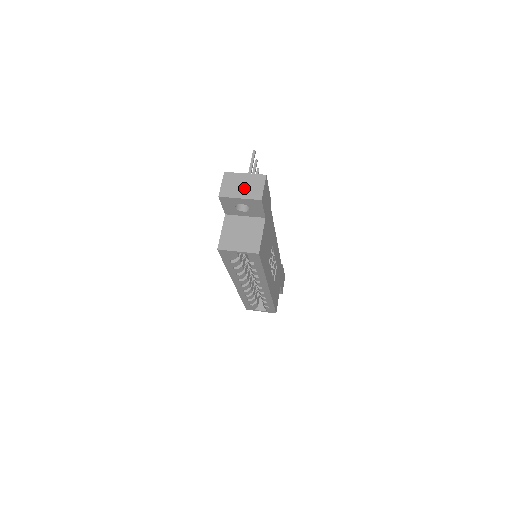
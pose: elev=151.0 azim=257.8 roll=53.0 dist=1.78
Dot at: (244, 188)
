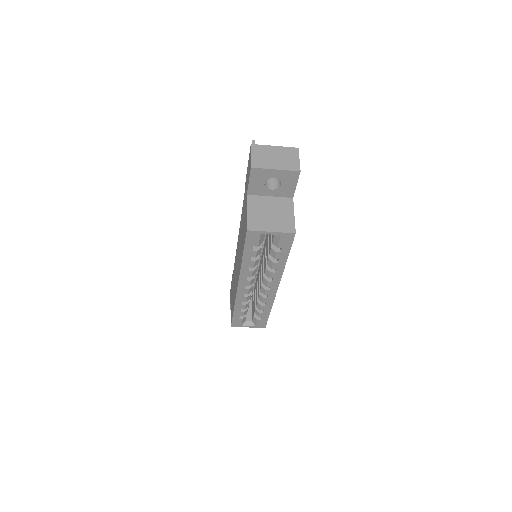
Dot at: (278, 160)
